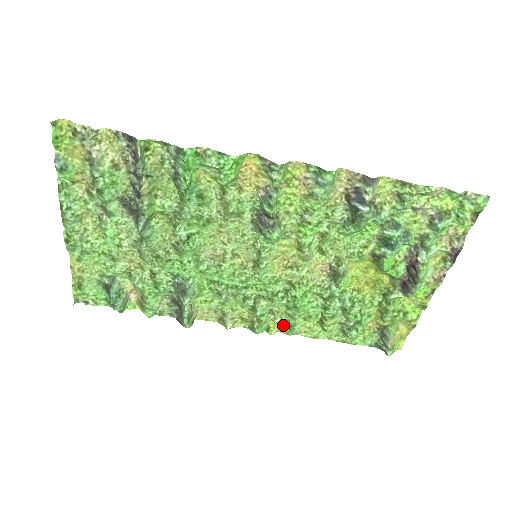
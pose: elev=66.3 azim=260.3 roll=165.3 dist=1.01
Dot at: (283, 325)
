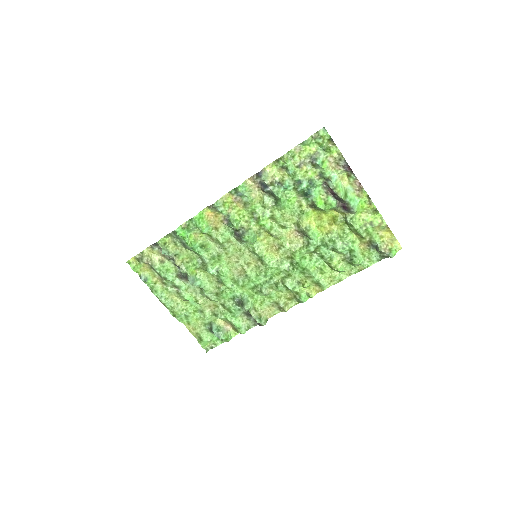
Dot at: (315, 286)
